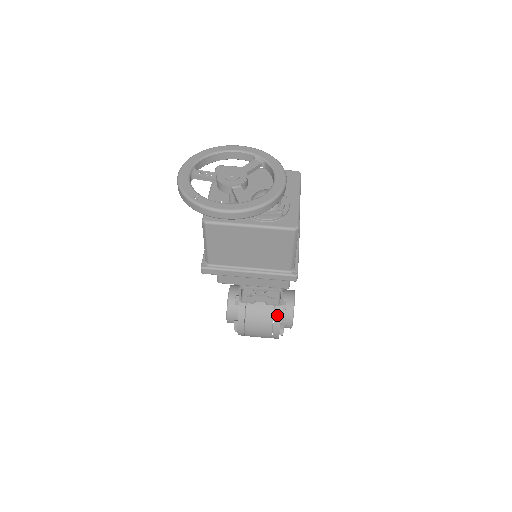
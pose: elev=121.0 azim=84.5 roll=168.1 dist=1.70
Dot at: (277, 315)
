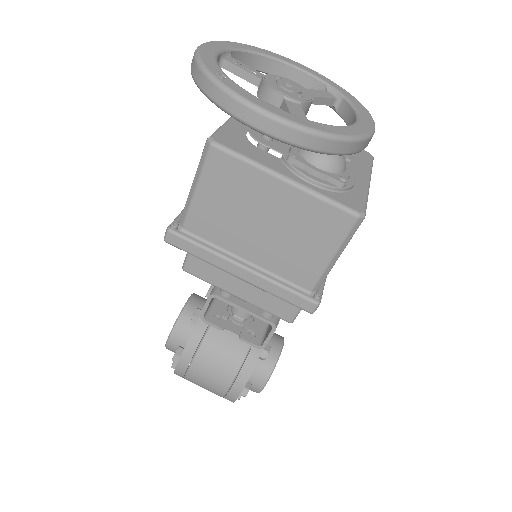
Dot at: (250, 362)
